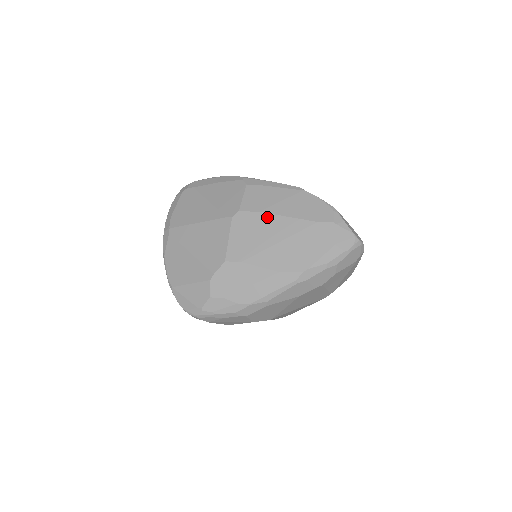
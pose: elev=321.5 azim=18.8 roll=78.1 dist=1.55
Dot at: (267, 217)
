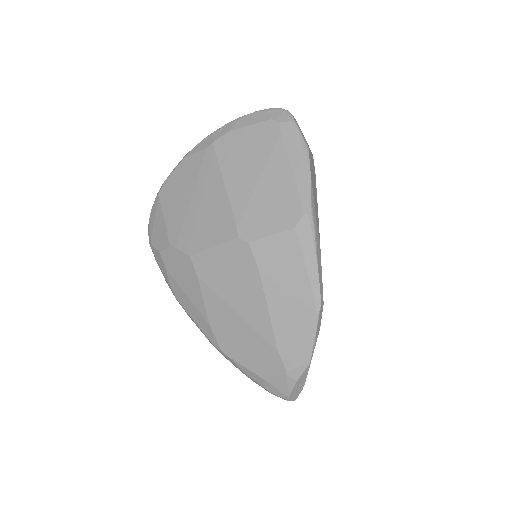
Dot at: (257, 284)
